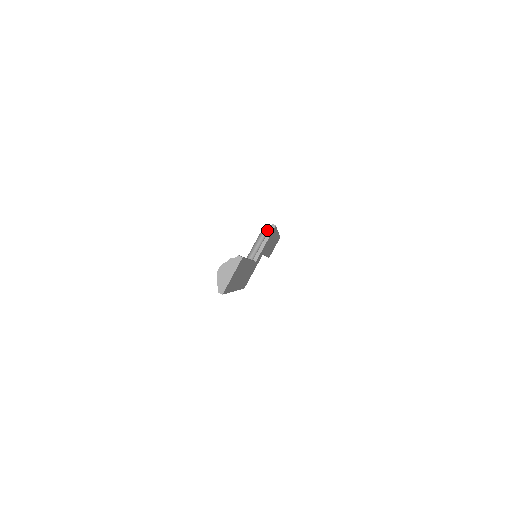
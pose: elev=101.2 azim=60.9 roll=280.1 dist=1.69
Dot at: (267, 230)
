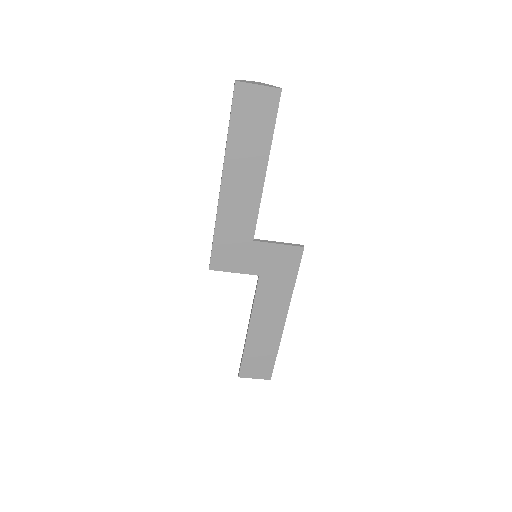
Dot at: occluded
